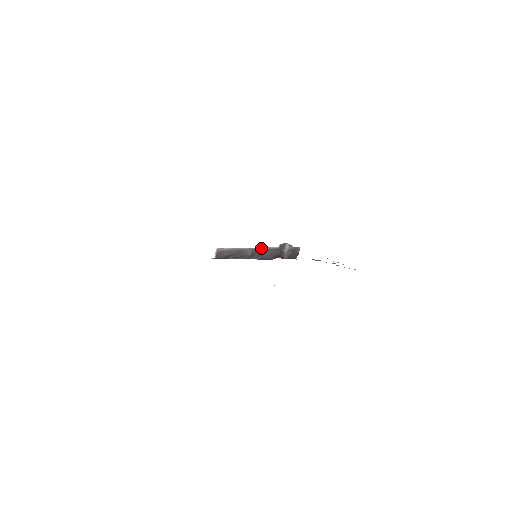
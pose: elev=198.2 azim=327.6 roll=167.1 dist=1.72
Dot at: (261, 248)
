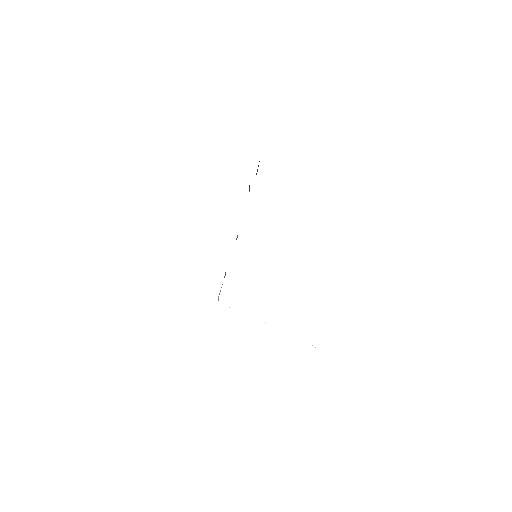
Dot at: occluded
